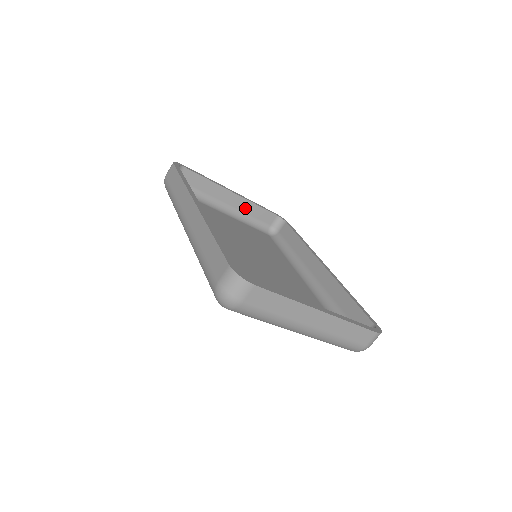
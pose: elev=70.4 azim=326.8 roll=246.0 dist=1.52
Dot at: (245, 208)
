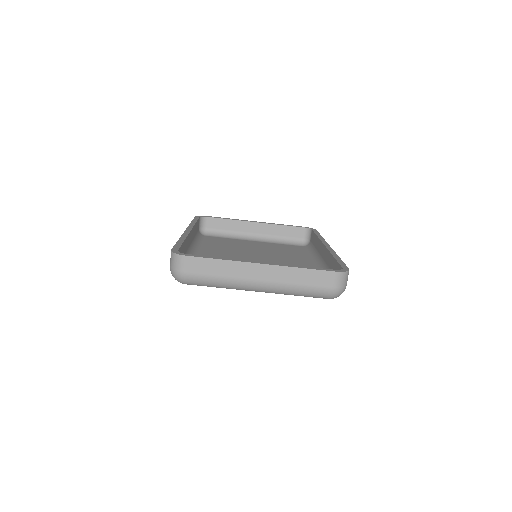
Dot at: (272, 231)
